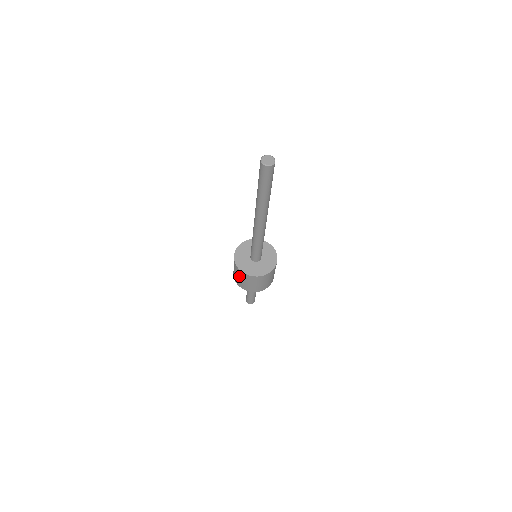
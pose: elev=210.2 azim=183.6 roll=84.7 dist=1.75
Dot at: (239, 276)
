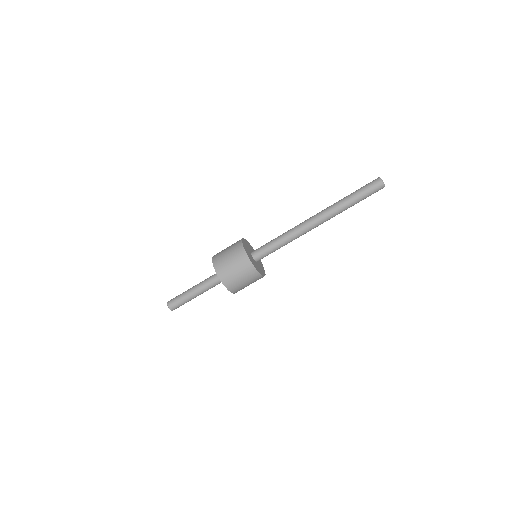
Dot at: (241, 272)
